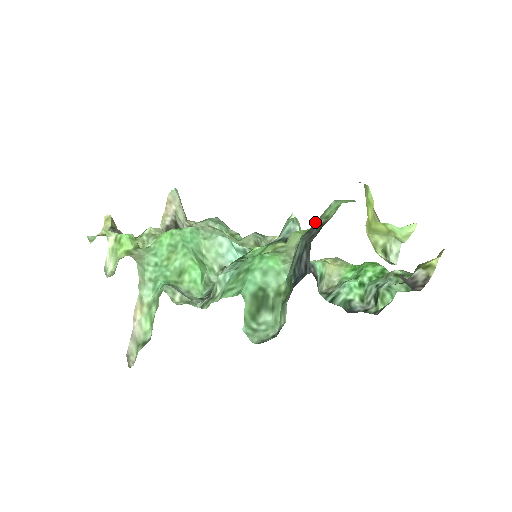
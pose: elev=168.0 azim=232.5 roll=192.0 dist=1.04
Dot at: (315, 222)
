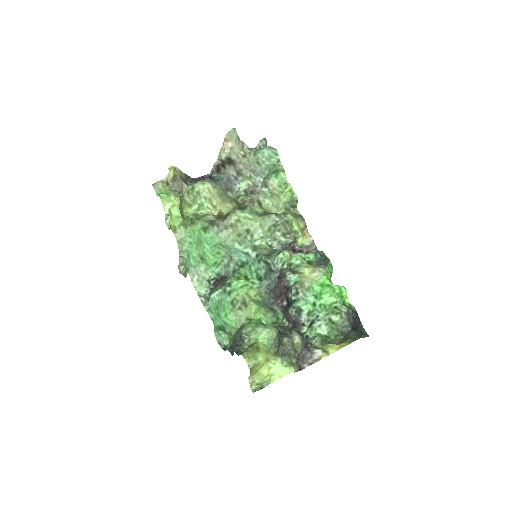
Dot at: (251, 327)
